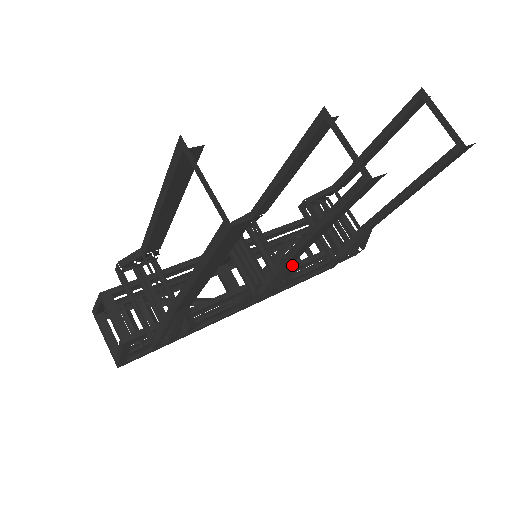
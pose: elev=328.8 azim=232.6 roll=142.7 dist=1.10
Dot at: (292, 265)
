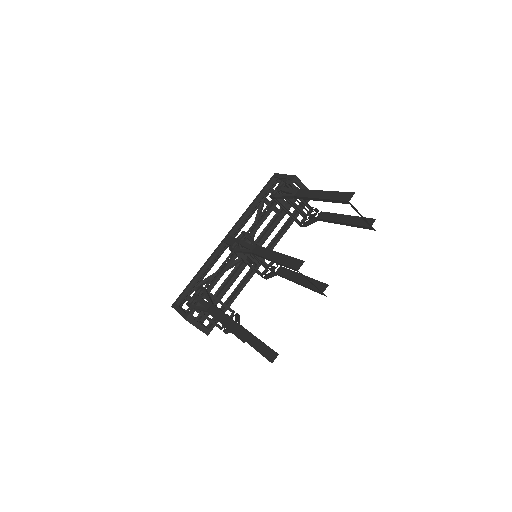
Dot at: occluded
